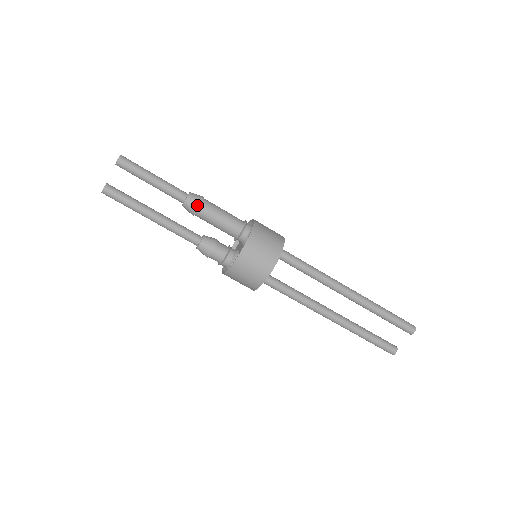
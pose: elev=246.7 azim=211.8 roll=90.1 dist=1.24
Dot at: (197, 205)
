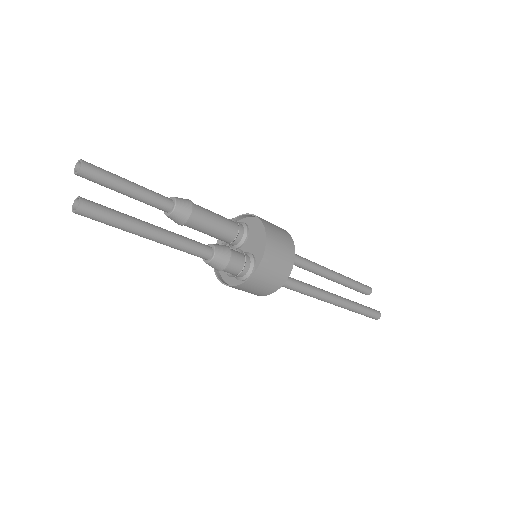
Dot at: (189, 201)
